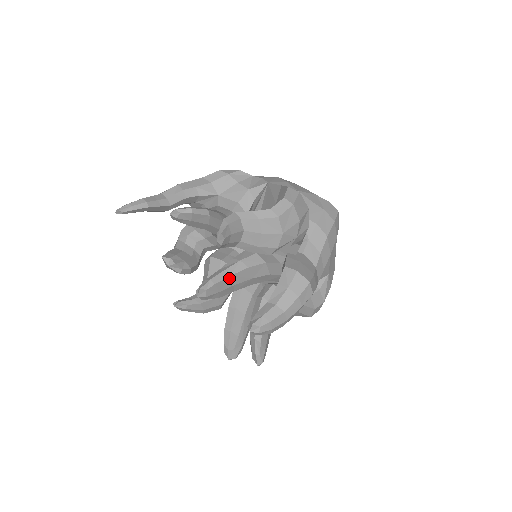
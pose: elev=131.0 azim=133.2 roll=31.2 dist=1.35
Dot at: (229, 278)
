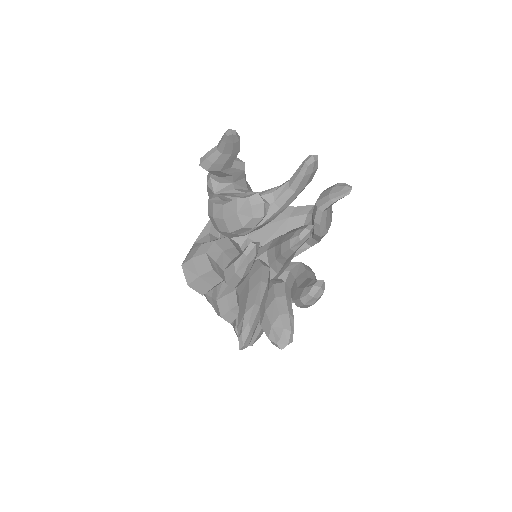
Dot at: occluded
